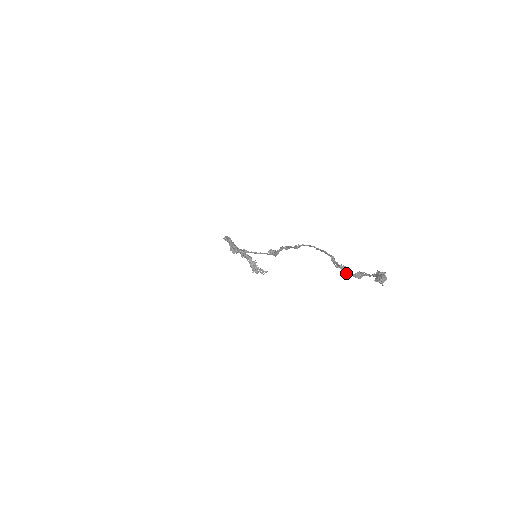
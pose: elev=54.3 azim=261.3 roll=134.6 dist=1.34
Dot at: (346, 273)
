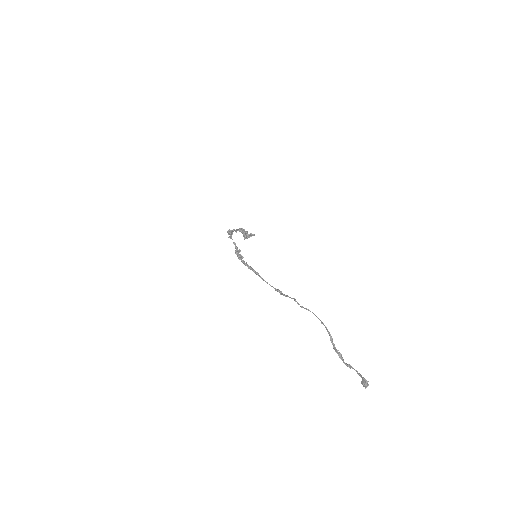
Dot at: occluded
